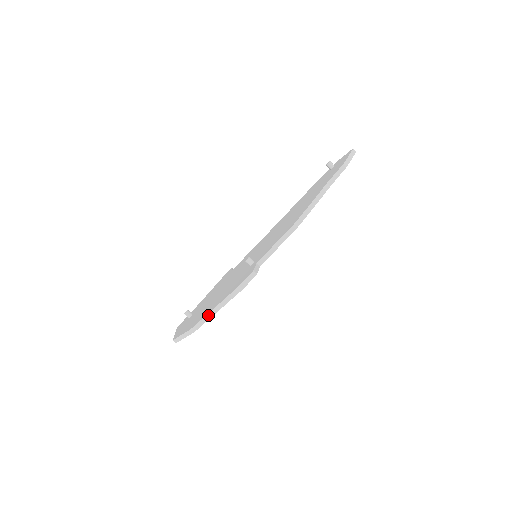
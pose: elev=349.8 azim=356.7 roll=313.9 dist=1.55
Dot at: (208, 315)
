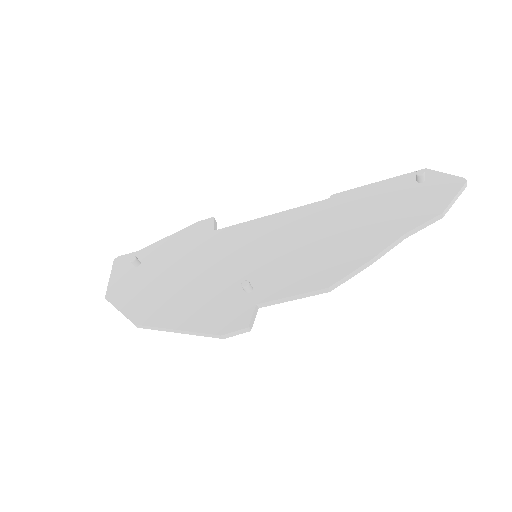
Dot at: (164, 329)
